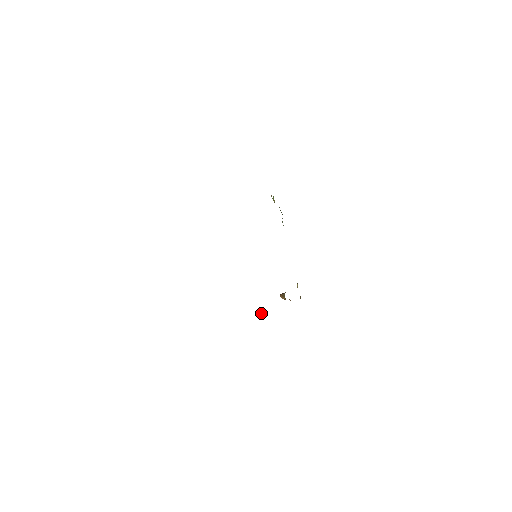
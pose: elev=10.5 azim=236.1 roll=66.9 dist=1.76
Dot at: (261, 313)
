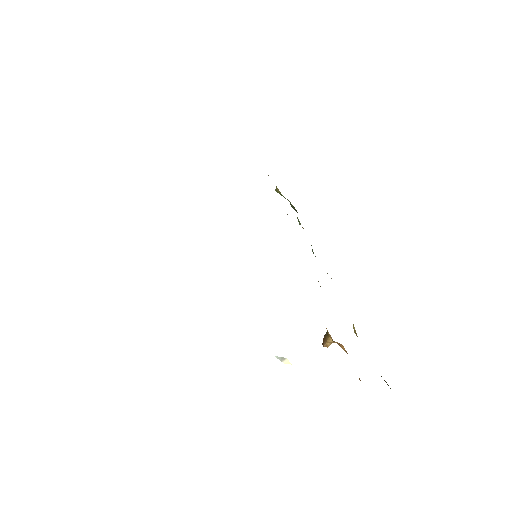
Dot at: (282, 359)
